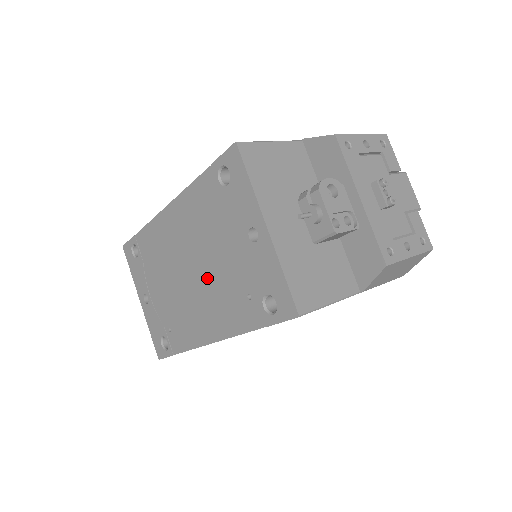
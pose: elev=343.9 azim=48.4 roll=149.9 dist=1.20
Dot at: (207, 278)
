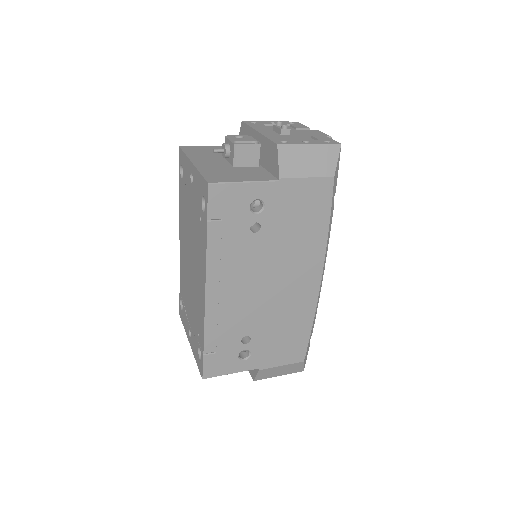
Dot at: (193, 248)
